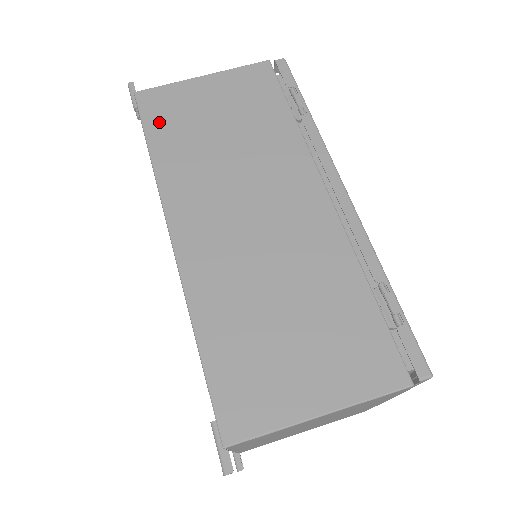
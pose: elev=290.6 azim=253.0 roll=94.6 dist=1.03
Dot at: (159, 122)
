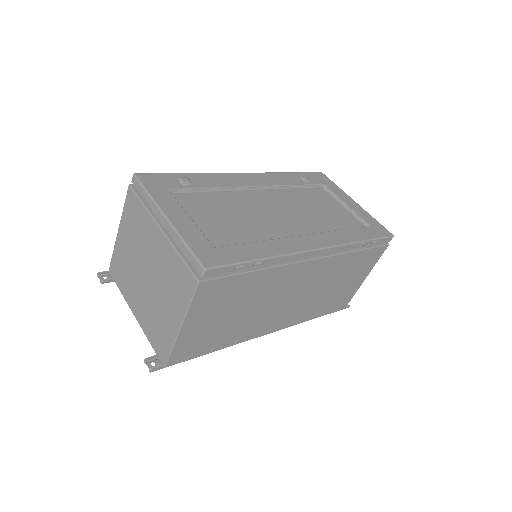
Dot at: (201, 349)
